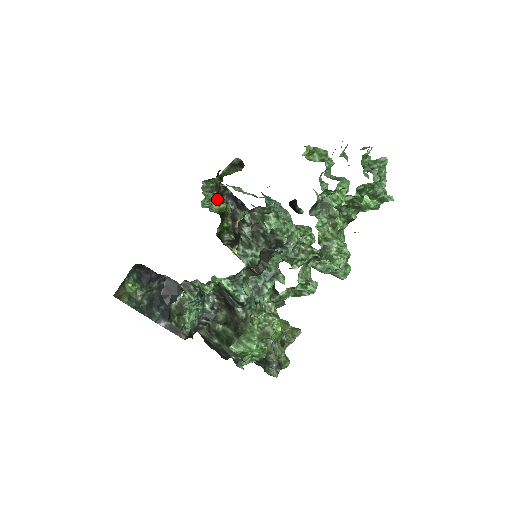
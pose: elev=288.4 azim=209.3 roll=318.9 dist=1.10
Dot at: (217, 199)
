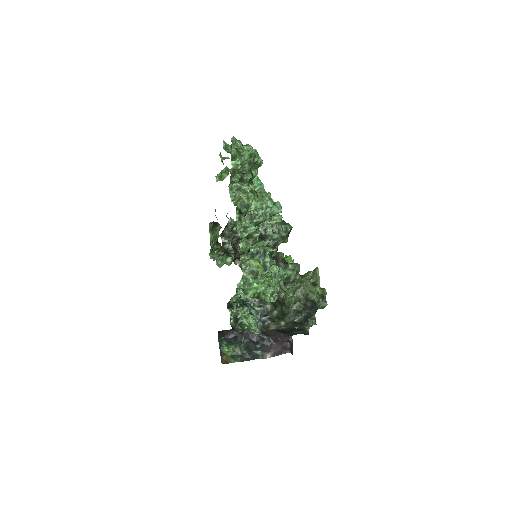
Dot at: (226, 256)
